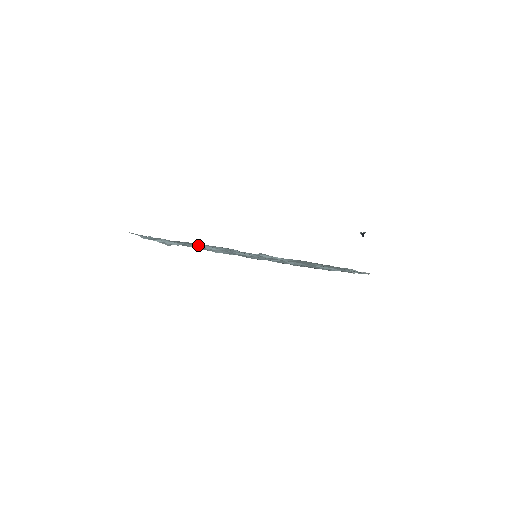
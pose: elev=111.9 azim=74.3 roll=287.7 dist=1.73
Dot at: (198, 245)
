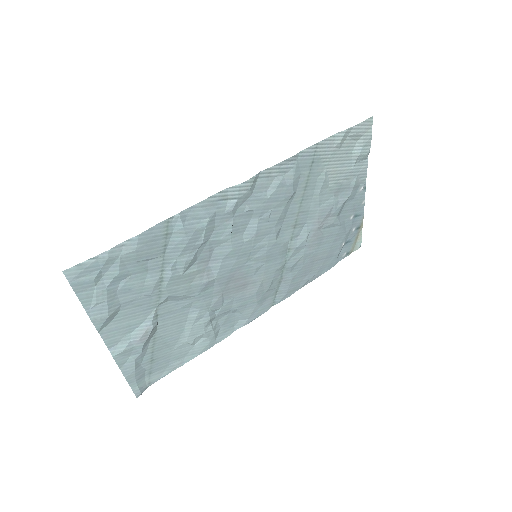
Dot at: (178, 224)
